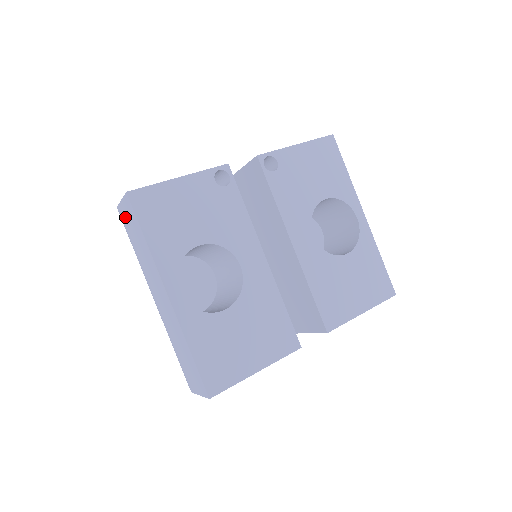
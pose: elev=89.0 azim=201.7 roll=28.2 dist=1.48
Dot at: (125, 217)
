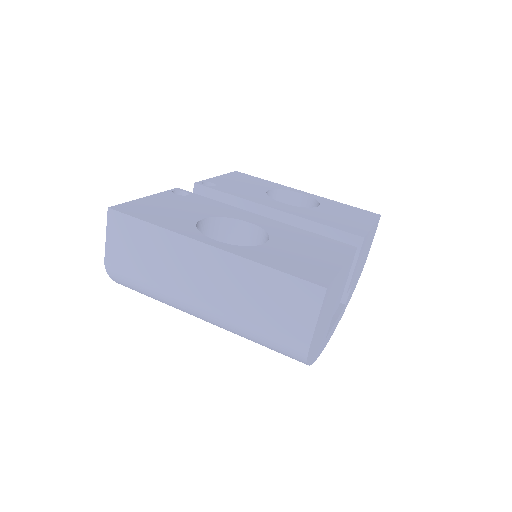
Dot at: (118, 251)
